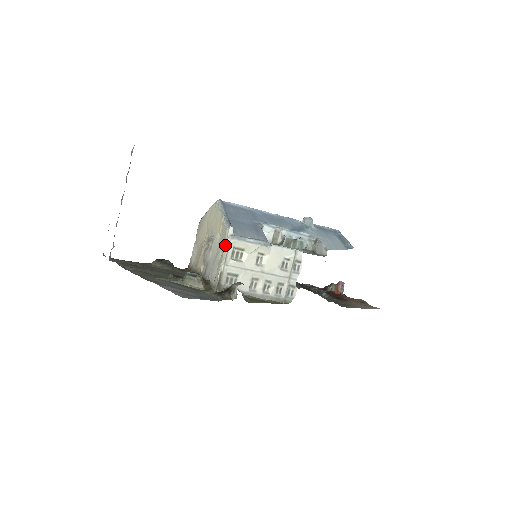
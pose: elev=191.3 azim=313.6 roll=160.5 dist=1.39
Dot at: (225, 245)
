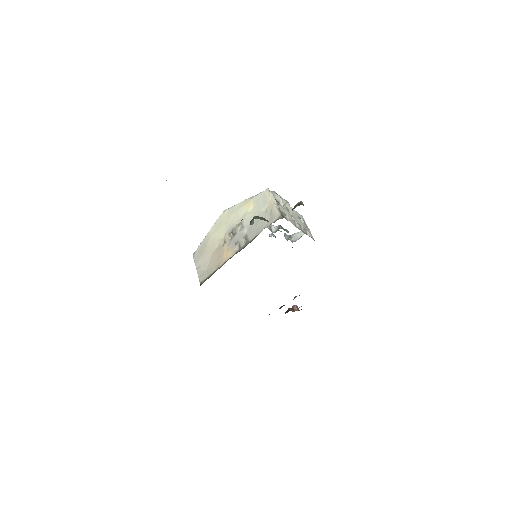
Dot at: (270, 197)
